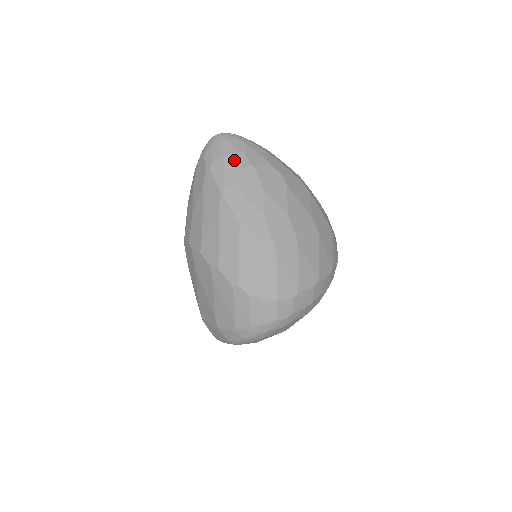
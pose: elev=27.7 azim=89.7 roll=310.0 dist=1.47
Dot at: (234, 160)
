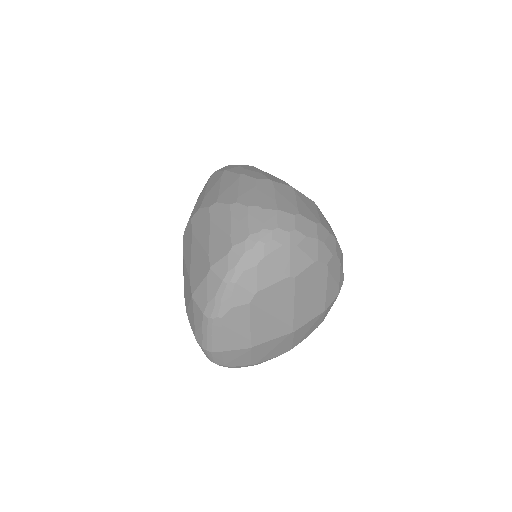
Dot at: occluded
